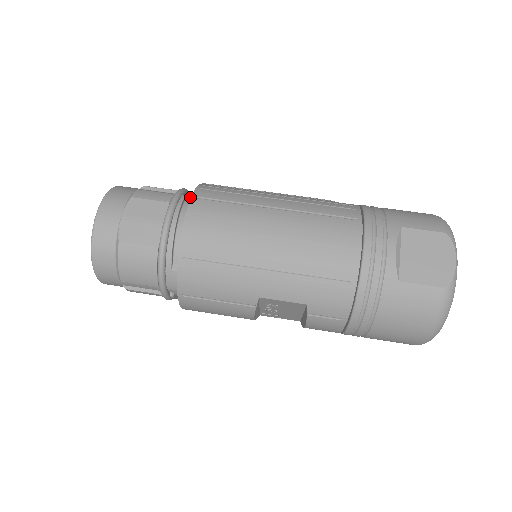
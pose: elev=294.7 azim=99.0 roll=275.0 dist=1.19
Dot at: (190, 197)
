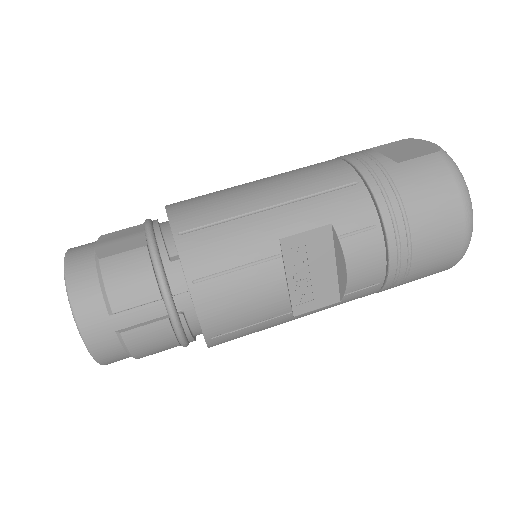
Dot at: occluded
